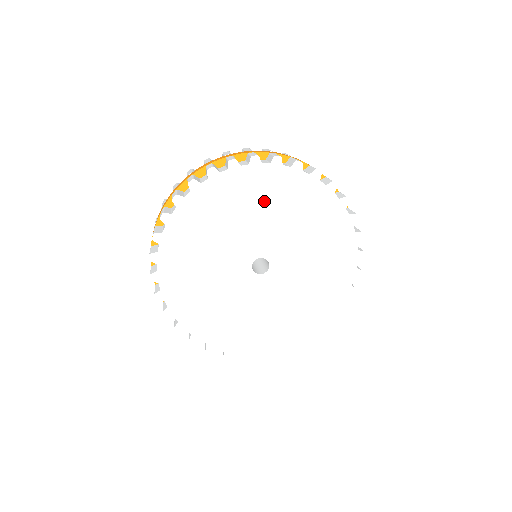
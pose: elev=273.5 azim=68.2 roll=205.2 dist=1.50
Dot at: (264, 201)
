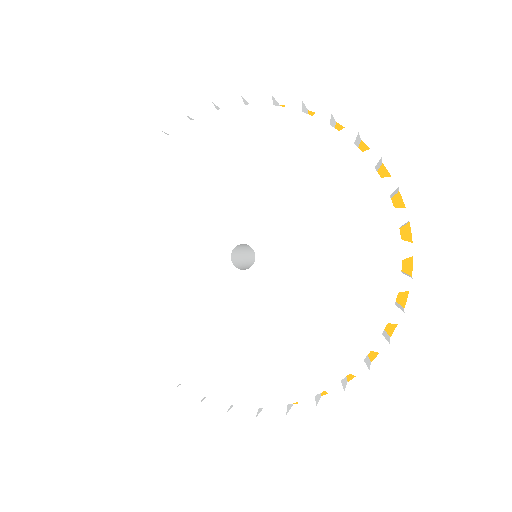
Dot at: (316, 188)
